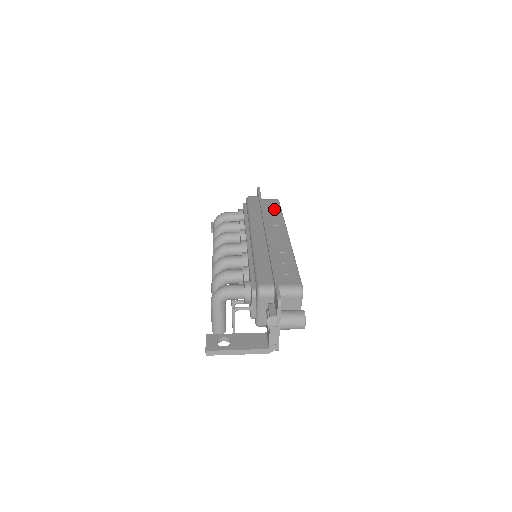
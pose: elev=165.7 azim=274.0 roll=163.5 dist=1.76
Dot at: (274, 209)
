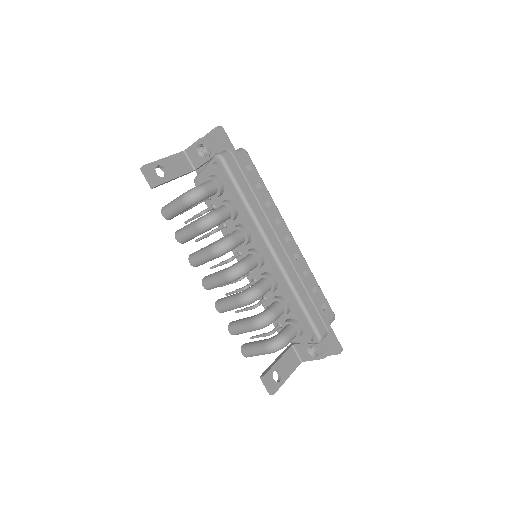
Dot at: (257, 180)
